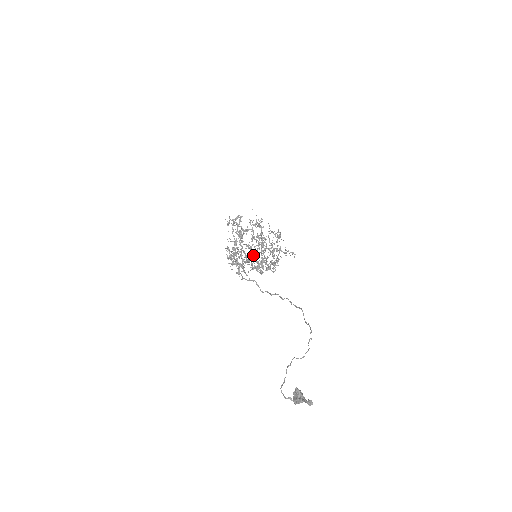
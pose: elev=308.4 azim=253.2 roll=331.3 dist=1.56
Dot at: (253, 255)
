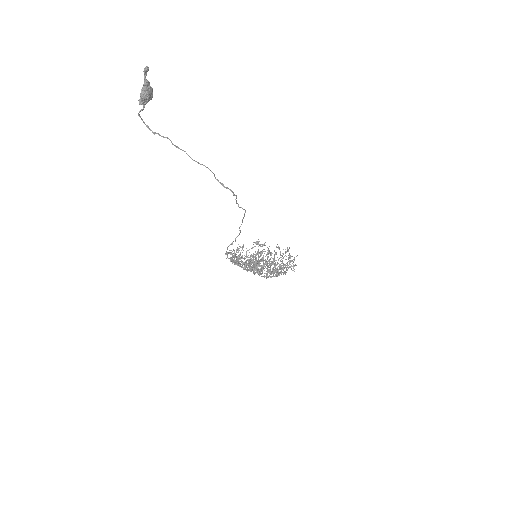
Dot at: (255, 260)
